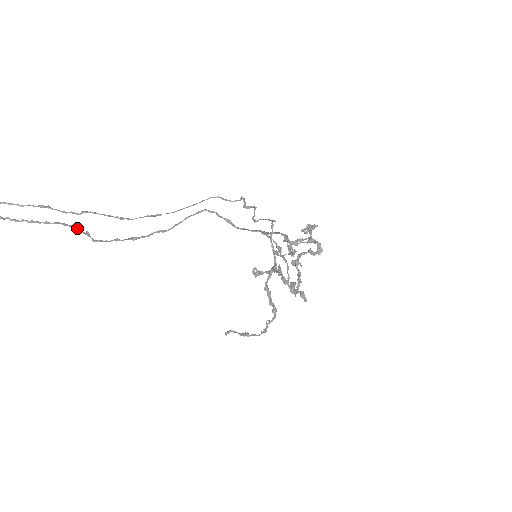
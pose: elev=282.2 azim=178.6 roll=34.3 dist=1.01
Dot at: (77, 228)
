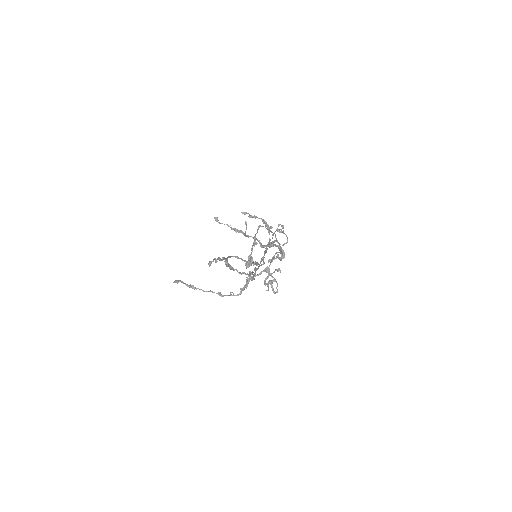
Dot at: (253, 272)
